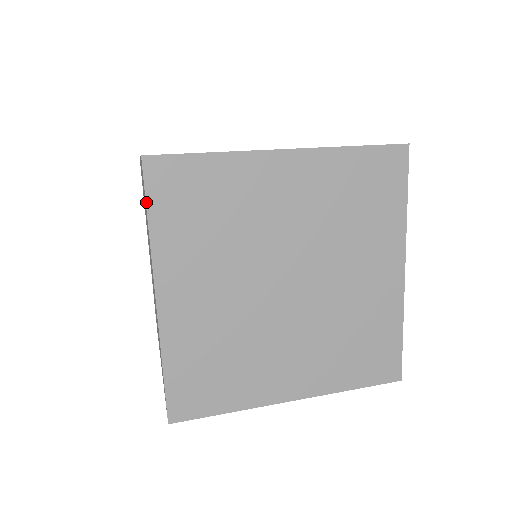
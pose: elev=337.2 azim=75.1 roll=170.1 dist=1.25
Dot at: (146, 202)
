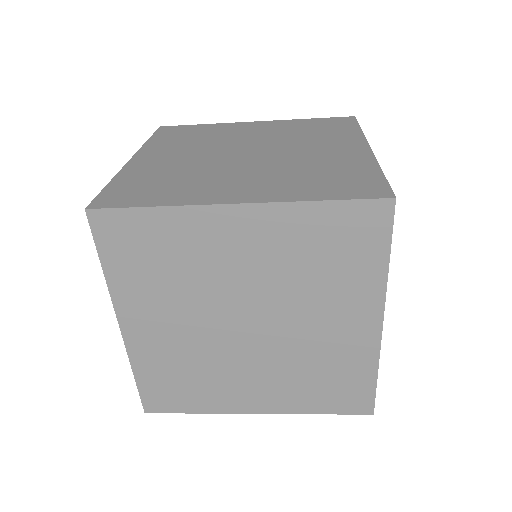
Dot at: (152, 135)
